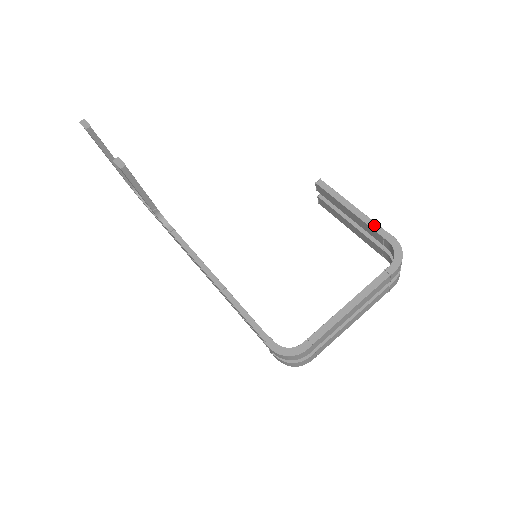
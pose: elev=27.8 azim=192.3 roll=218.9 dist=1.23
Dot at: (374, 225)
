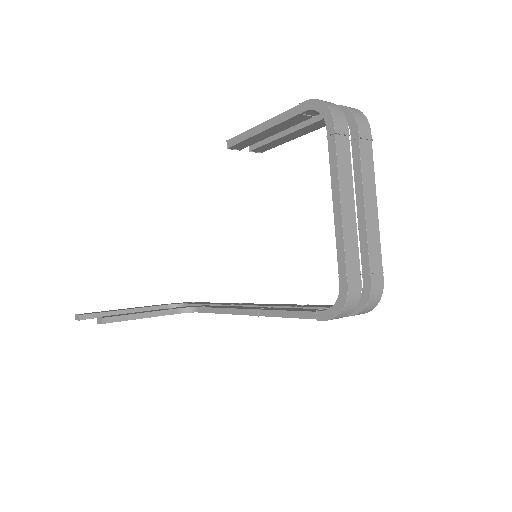
Dot at: (285, 115)
